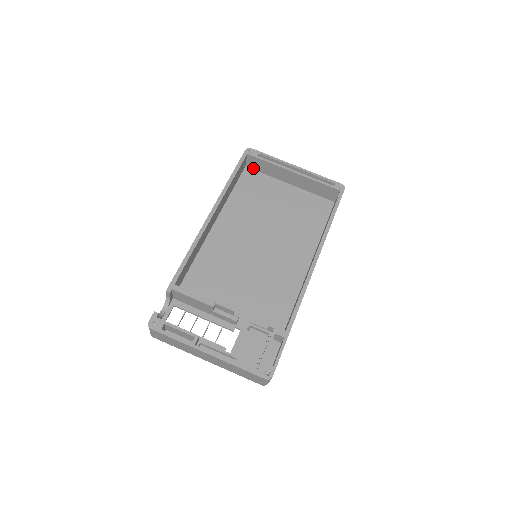
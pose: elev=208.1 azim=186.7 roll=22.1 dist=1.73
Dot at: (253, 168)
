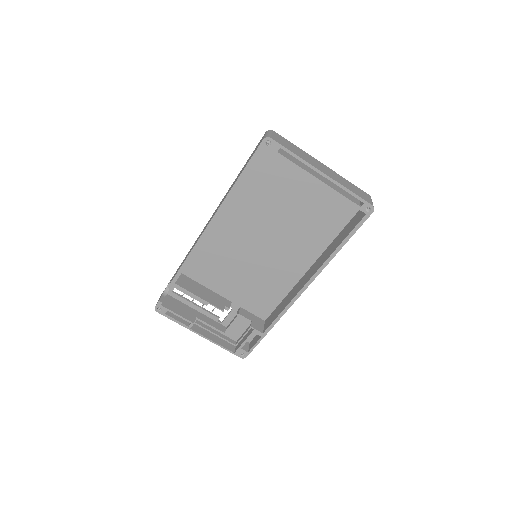
Dot at: occluded
